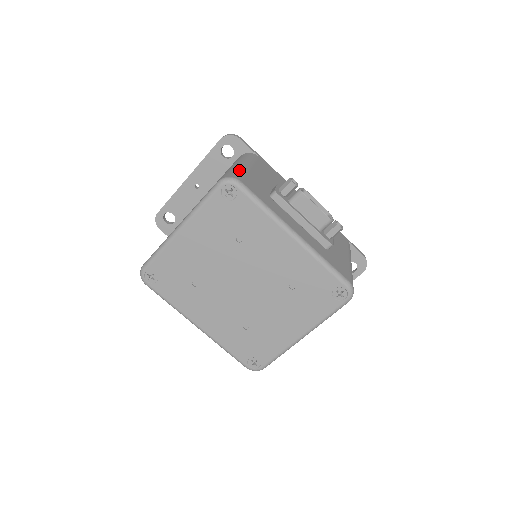
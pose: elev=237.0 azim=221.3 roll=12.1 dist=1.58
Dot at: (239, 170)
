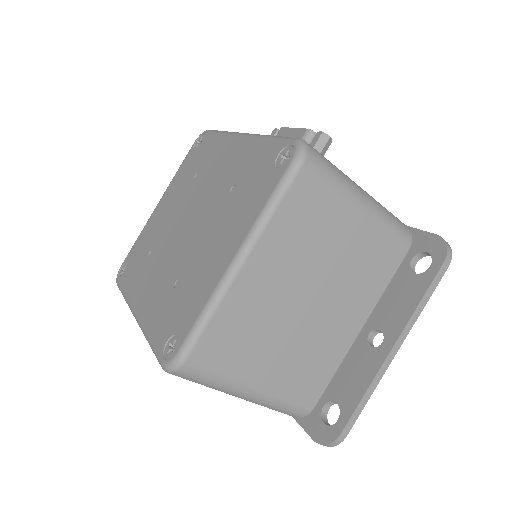
Dot at: occluded
